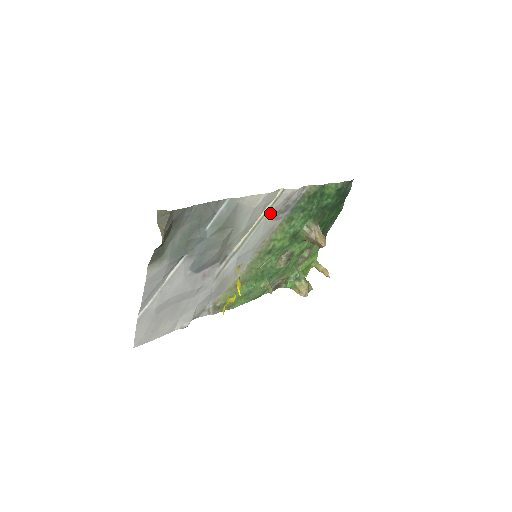
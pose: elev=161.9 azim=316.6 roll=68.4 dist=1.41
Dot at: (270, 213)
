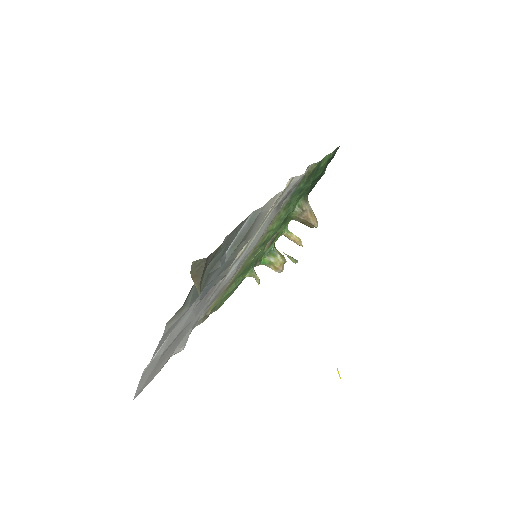
Dot at: (275, 207)
